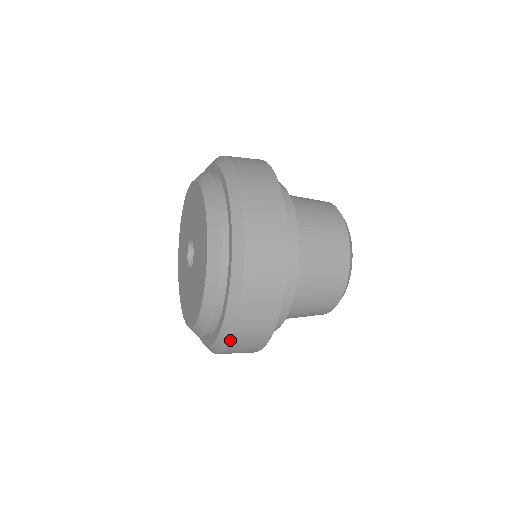
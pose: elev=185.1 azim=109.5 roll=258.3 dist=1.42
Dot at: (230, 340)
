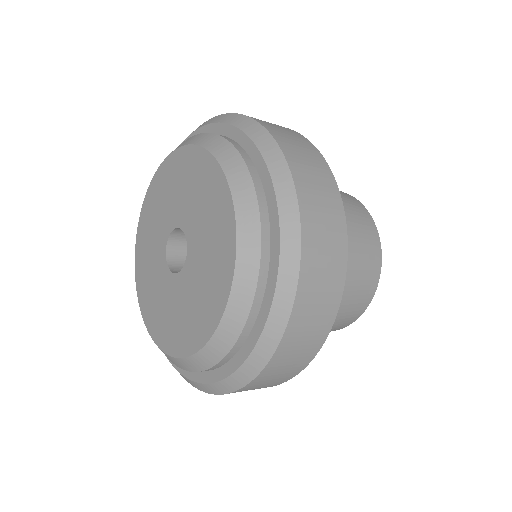
Dot at: (265, 366)
